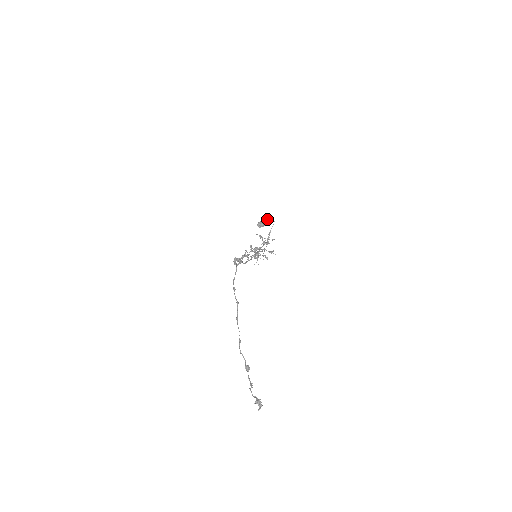
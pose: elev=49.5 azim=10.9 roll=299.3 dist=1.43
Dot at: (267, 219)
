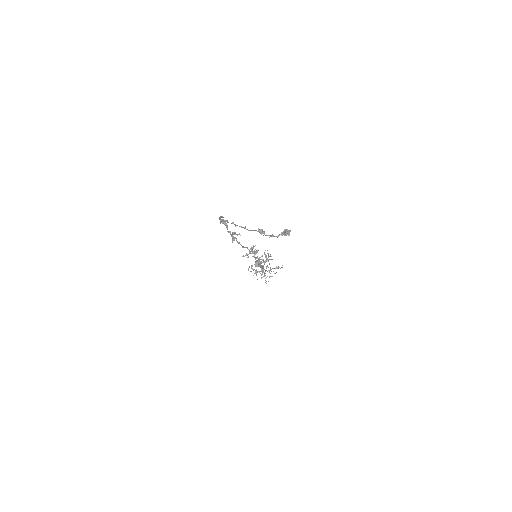
Dot at: (261, 256)
